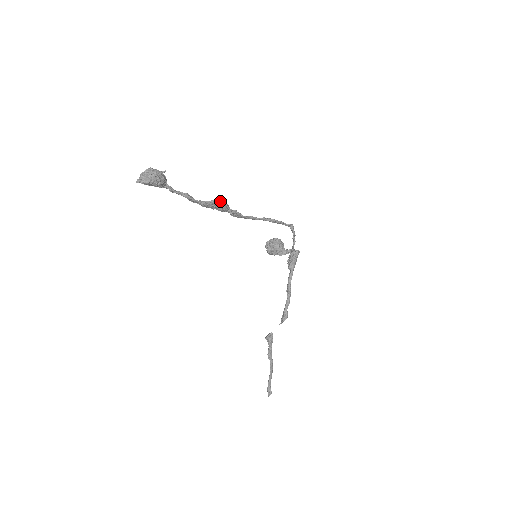
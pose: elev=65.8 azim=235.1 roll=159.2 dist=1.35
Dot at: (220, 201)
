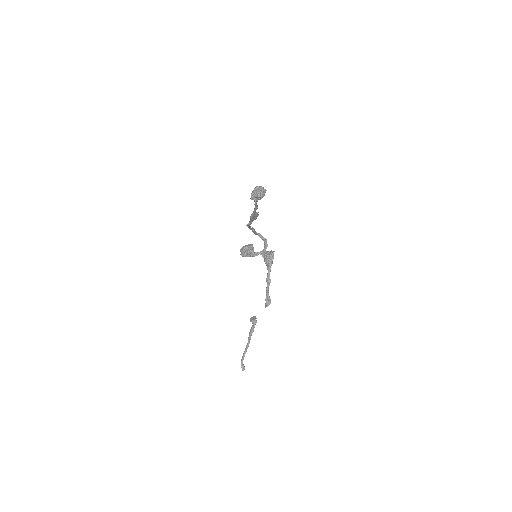
Dot at: occluded
